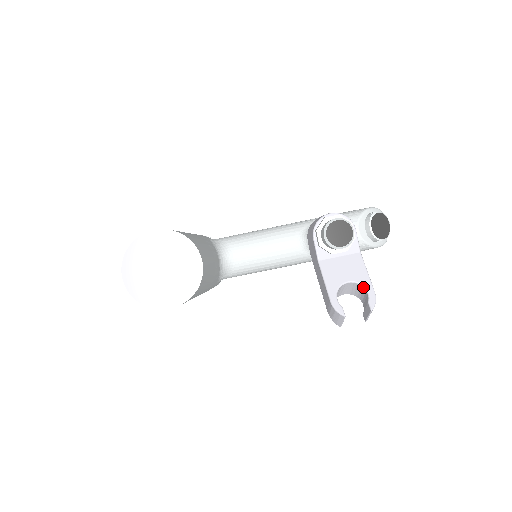
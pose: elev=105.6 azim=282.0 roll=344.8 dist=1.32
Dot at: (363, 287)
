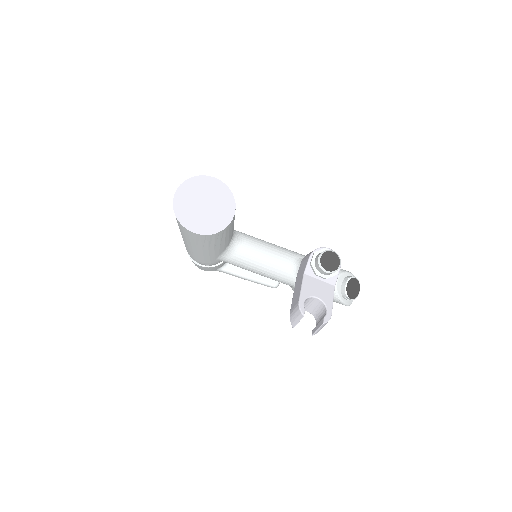
Dot at: (325, 307)
